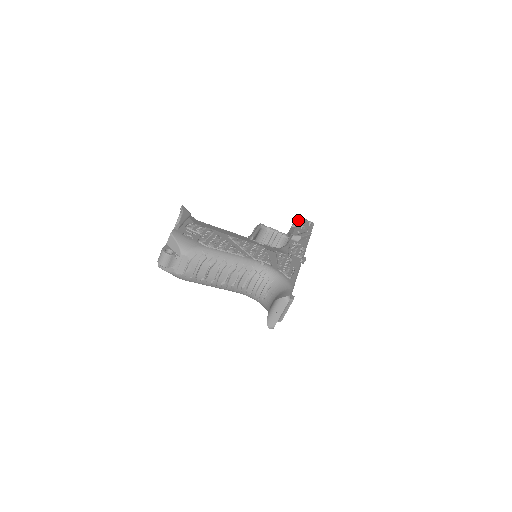
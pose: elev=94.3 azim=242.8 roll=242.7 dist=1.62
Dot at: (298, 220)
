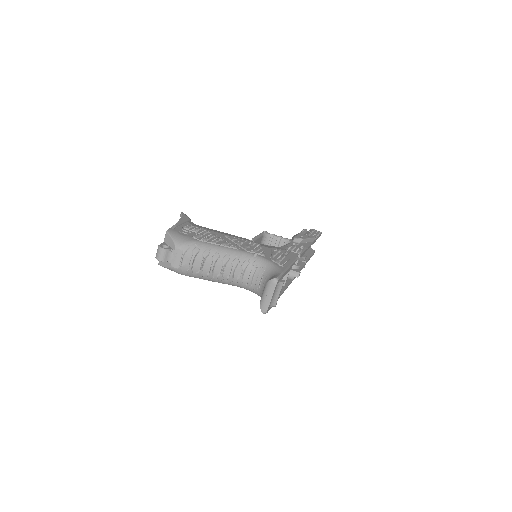
Dot at: (305, 230)
